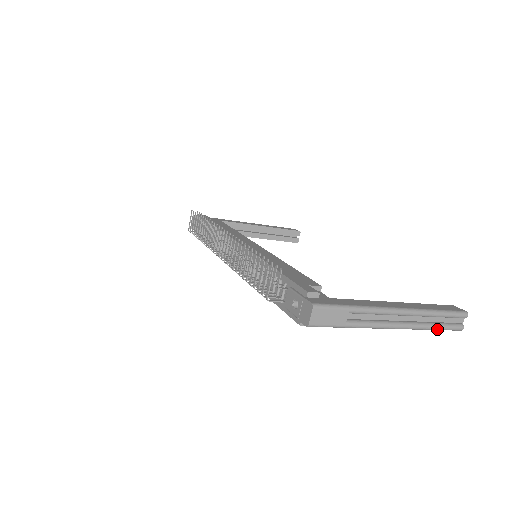
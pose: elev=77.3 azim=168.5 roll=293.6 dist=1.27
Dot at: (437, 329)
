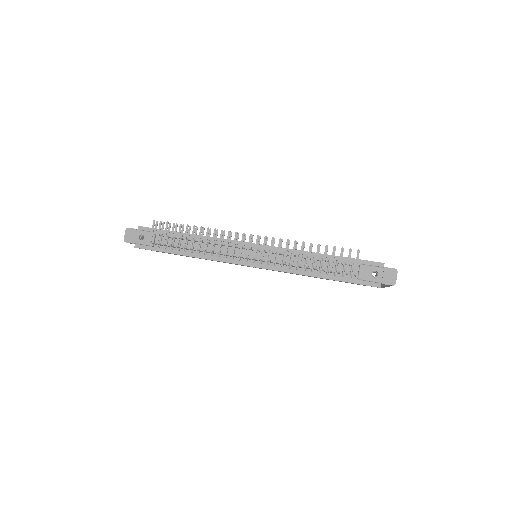
Dot at: occluded
